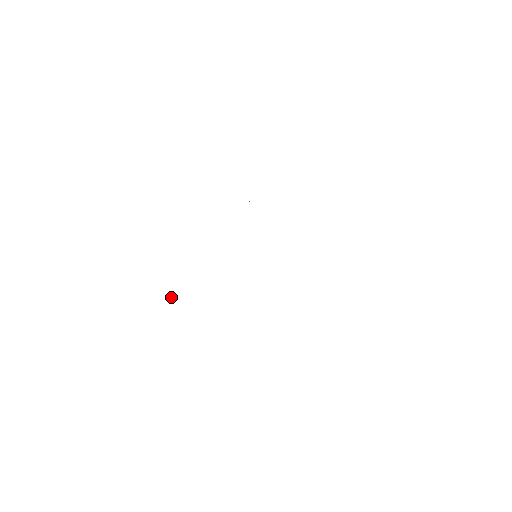
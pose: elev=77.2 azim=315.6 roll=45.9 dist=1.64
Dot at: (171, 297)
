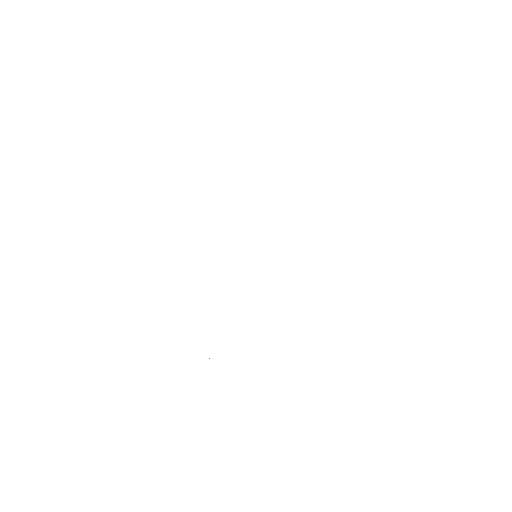
Dot at: occluded
